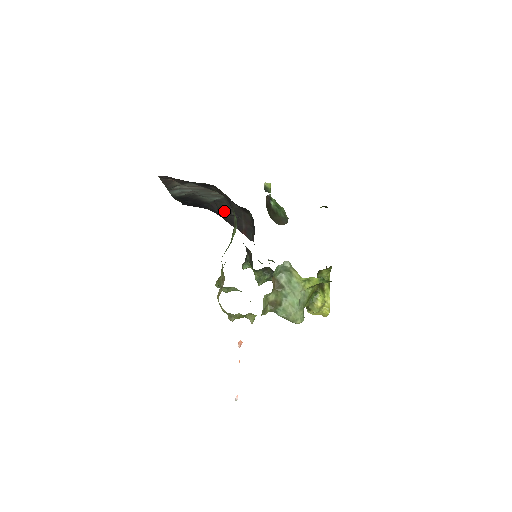
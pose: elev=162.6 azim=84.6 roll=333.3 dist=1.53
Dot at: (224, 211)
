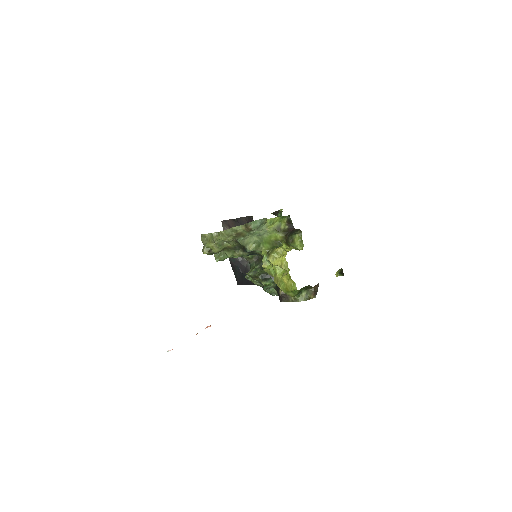
Dot at: occluded
